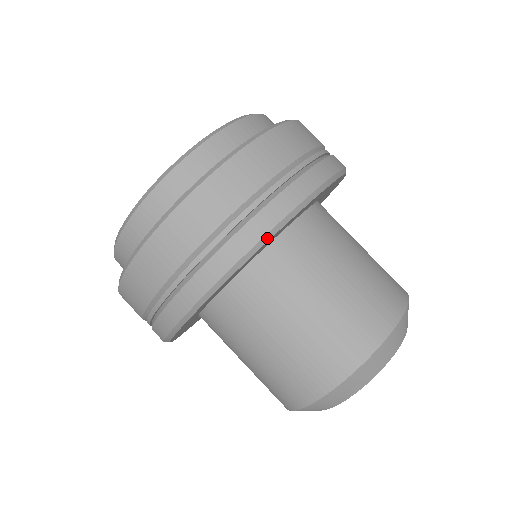
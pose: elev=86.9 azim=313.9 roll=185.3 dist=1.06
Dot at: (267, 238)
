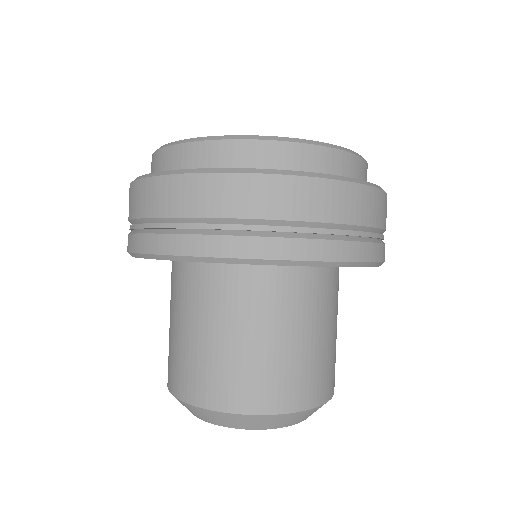
Dot at: (287, 263)
